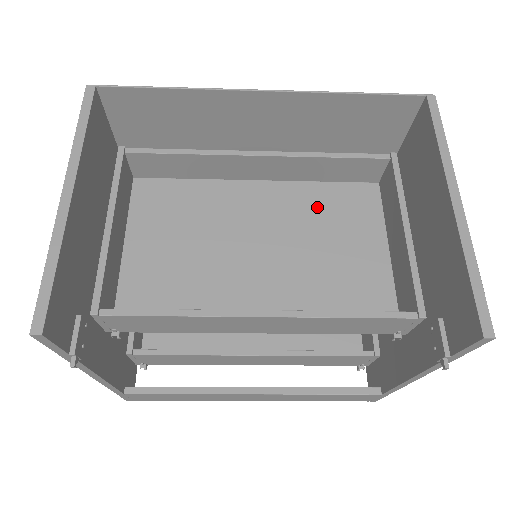
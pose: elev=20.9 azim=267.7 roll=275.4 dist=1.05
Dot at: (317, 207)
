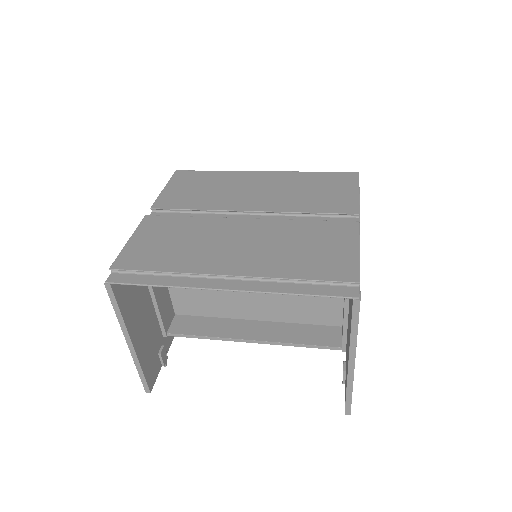
Dot at: occluded
